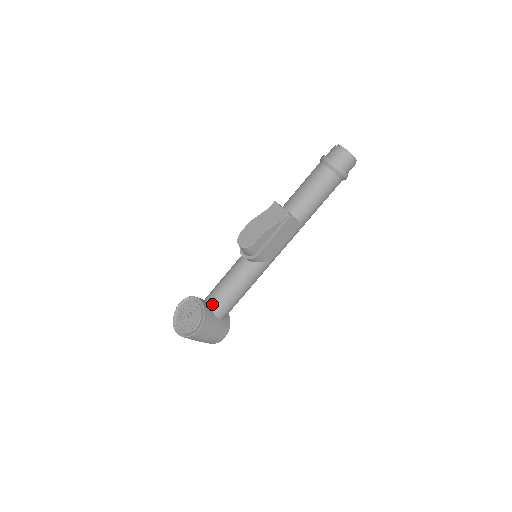
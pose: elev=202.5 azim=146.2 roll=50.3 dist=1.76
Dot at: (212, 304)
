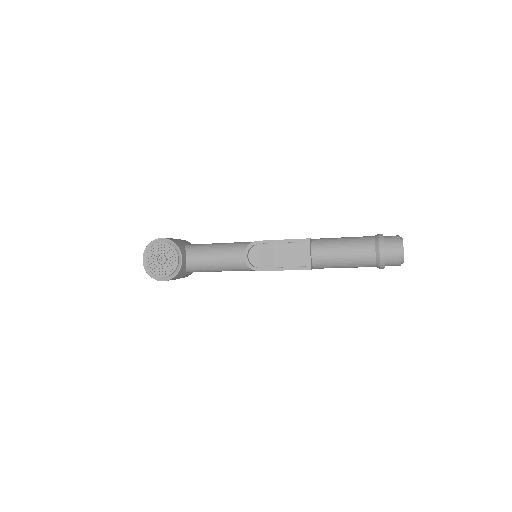
Dot at: (190, 263)
